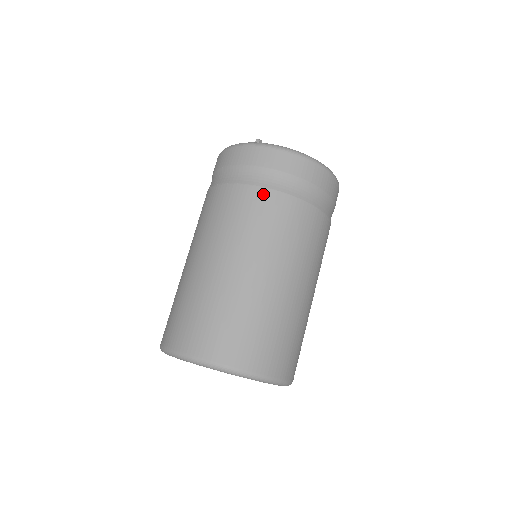
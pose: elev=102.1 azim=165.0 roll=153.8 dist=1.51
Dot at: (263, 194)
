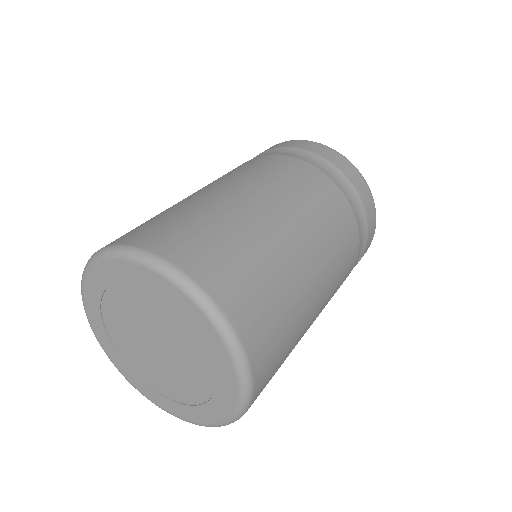
Dot at: (285, 158)
